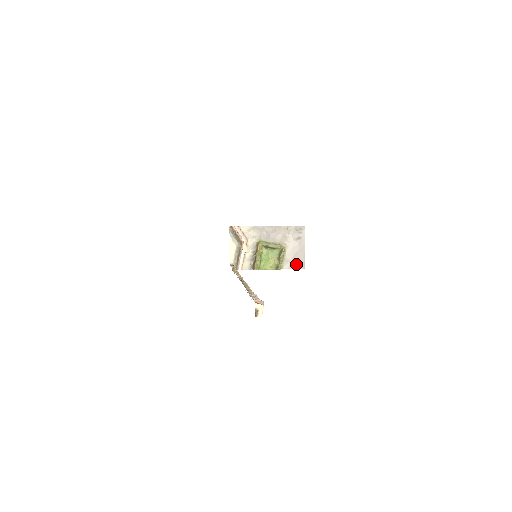
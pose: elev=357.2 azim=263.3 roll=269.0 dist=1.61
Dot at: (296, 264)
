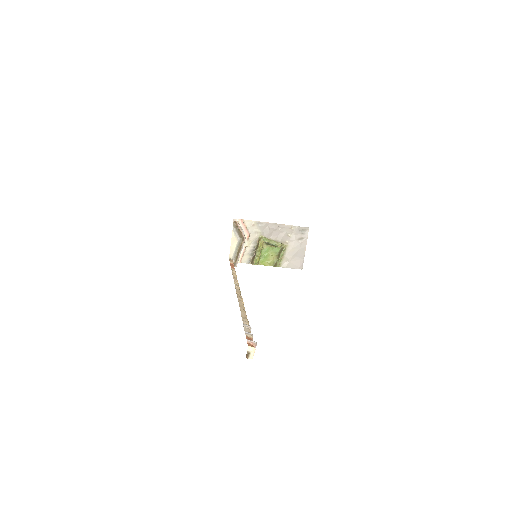
Dot at: (294, 264)
